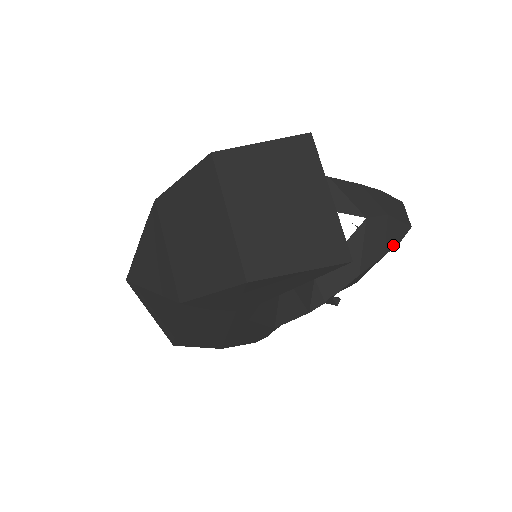
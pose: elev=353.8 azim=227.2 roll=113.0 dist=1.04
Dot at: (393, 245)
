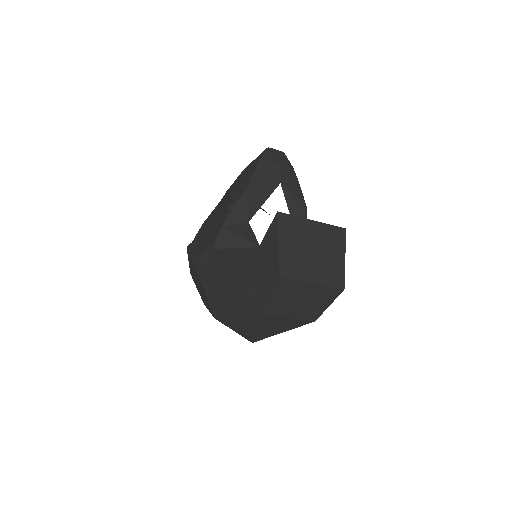
Dot at: (294, 174)
